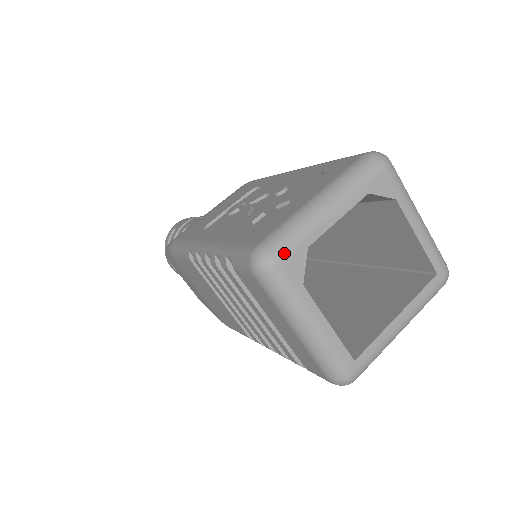
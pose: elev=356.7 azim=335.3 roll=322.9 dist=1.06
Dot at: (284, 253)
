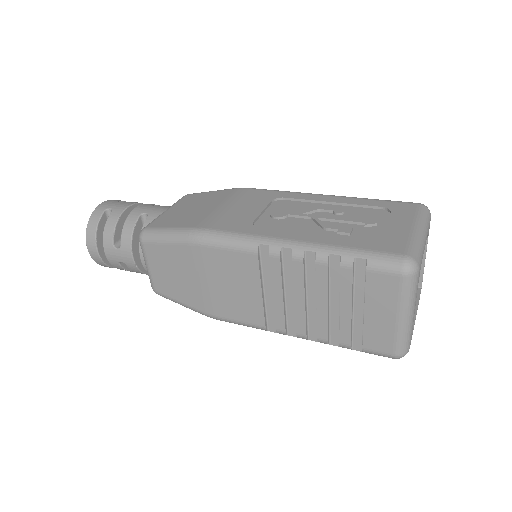
Dot at: (420, 263)
